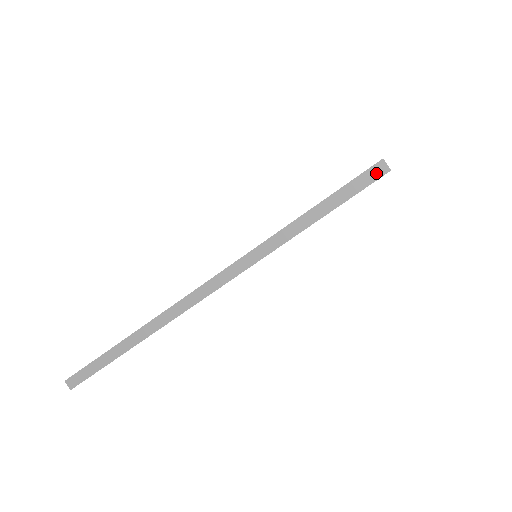
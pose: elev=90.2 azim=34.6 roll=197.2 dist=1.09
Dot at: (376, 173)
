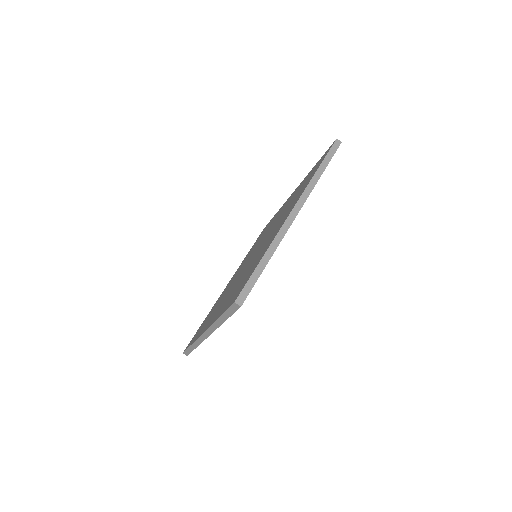
Dot at: (236, 307)
